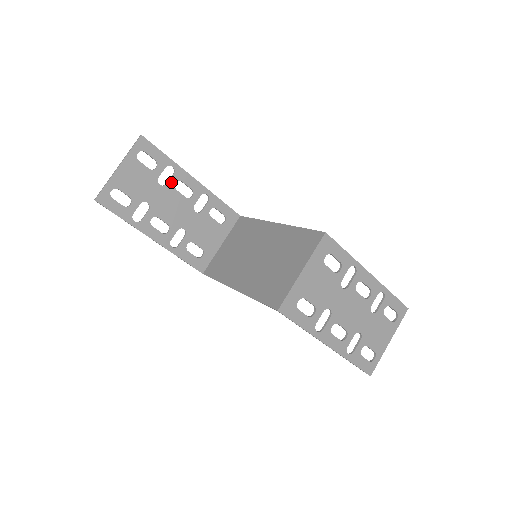
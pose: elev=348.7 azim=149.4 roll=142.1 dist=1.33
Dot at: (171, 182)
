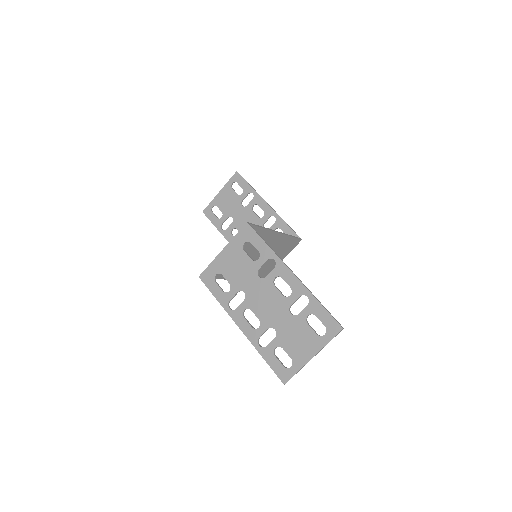
Dot at: (250, 205)
